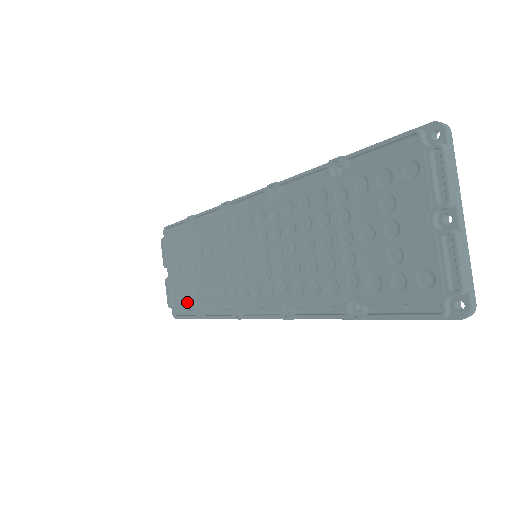
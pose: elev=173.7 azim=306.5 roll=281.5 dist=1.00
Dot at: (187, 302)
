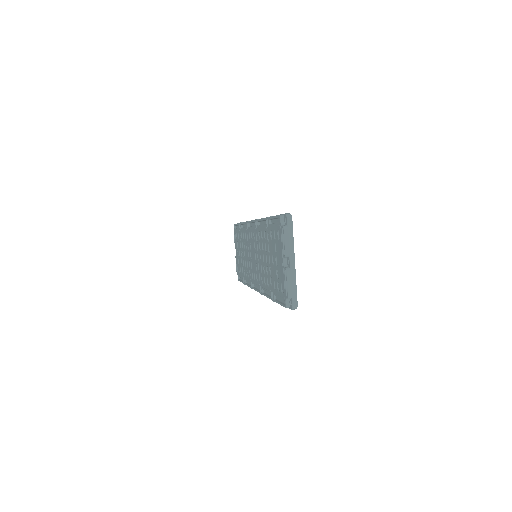
Dot at: occluded
